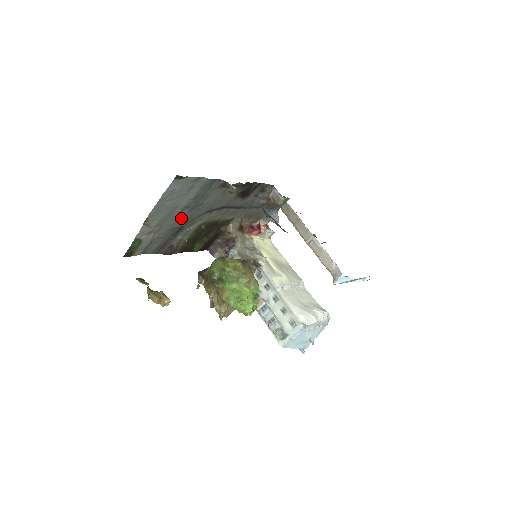
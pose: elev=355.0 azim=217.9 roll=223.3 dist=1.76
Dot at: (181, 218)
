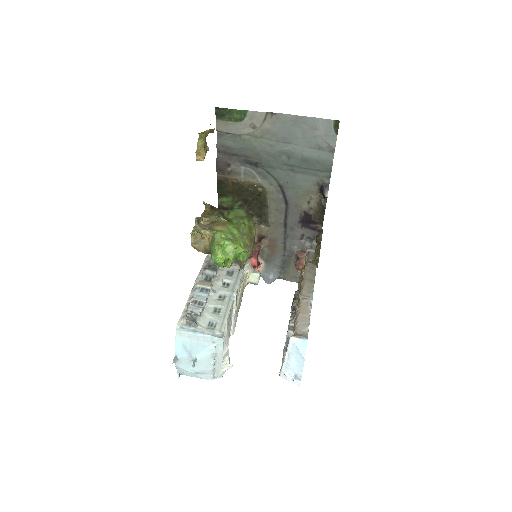
Dot at: (273, 157)
